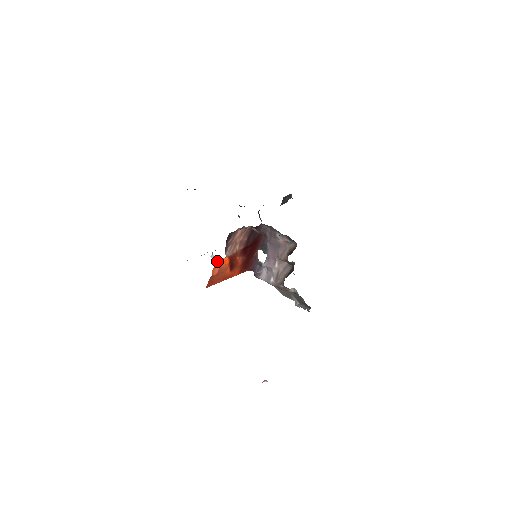
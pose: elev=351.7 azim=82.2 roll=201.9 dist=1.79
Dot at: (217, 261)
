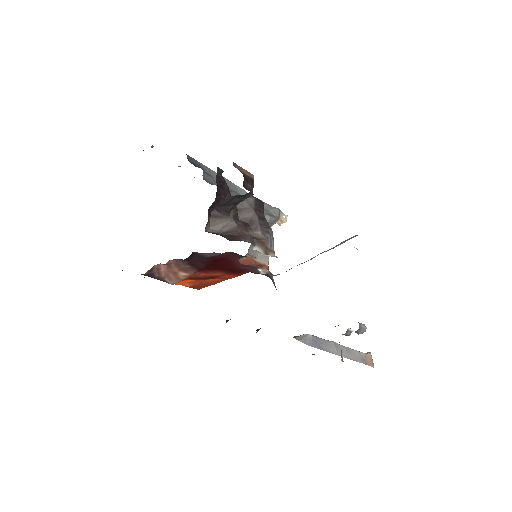
Dot at: occluded
